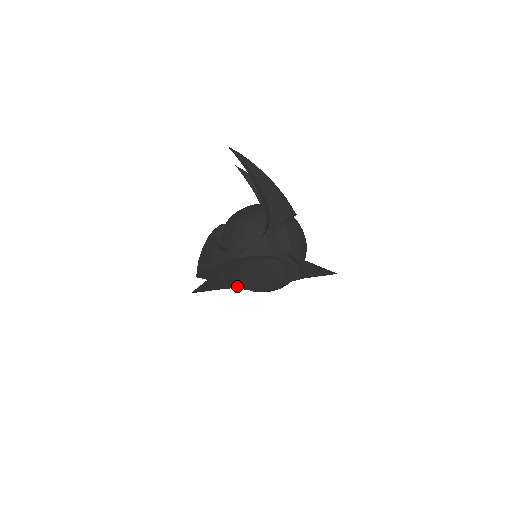
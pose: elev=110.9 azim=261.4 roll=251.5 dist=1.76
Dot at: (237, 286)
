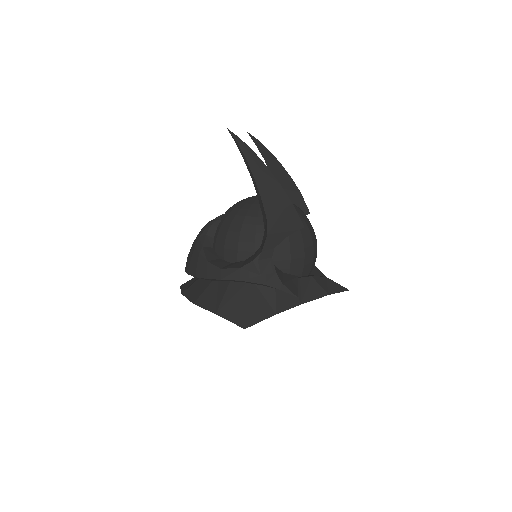
Dot at: (219, 312)
